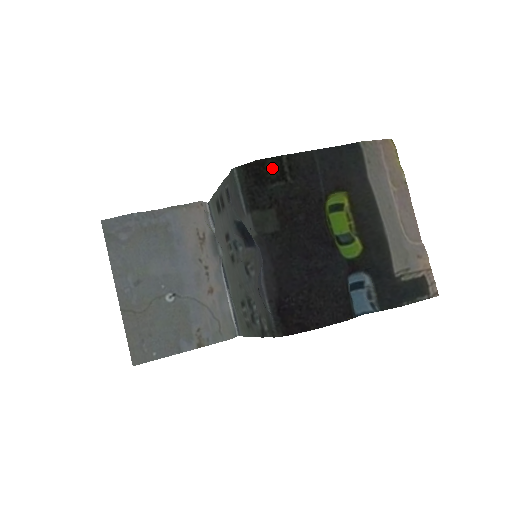
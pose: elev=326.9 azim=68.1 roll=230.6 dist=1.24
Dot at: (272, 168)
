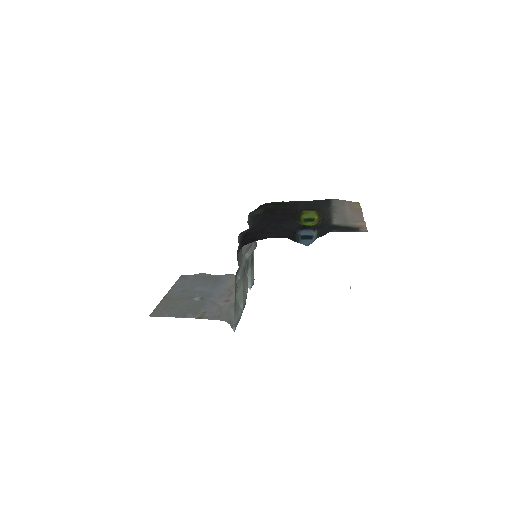
Dot at: occluded
